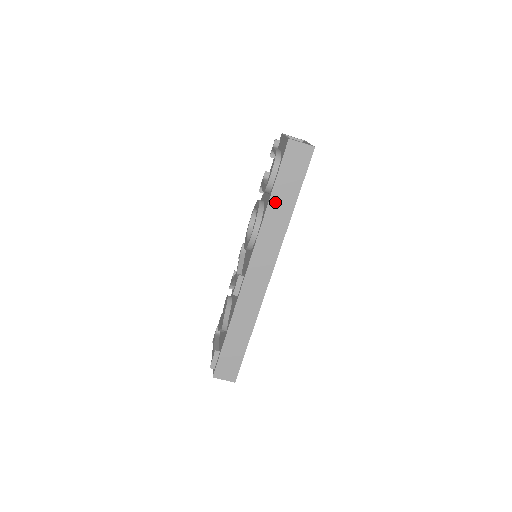
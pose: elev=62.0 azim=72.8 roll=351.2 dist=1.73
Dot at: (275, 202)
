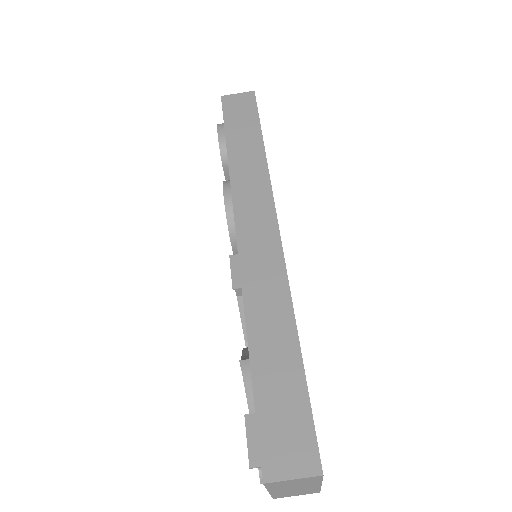
Dot at: (235, 149)
